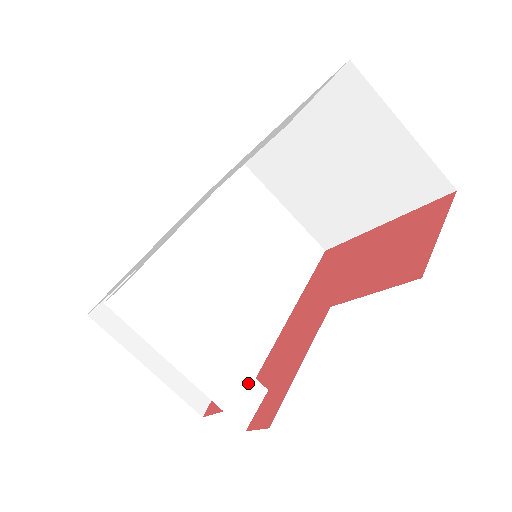
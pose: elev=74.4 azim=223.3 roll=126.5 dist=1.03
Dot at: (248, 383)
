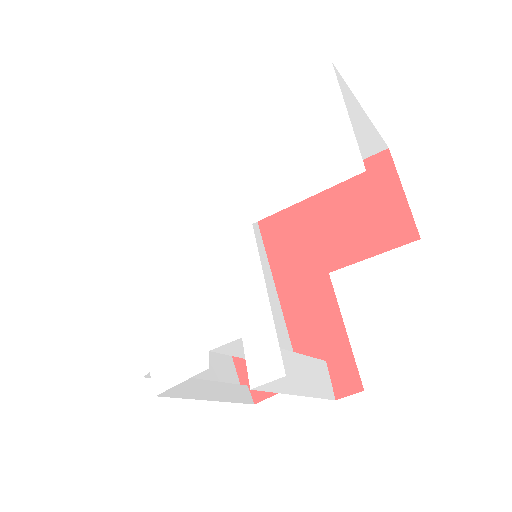
Dot at: (319, 367)
